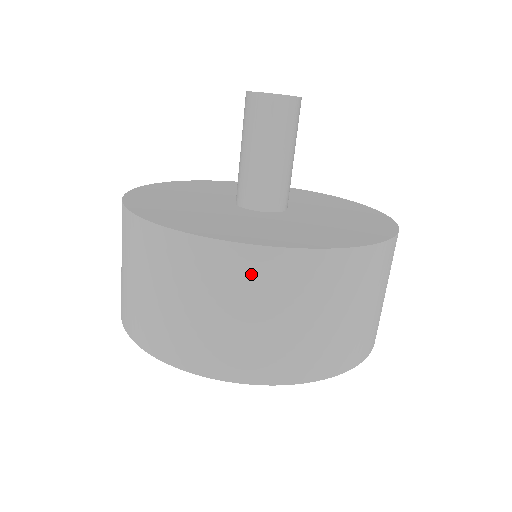
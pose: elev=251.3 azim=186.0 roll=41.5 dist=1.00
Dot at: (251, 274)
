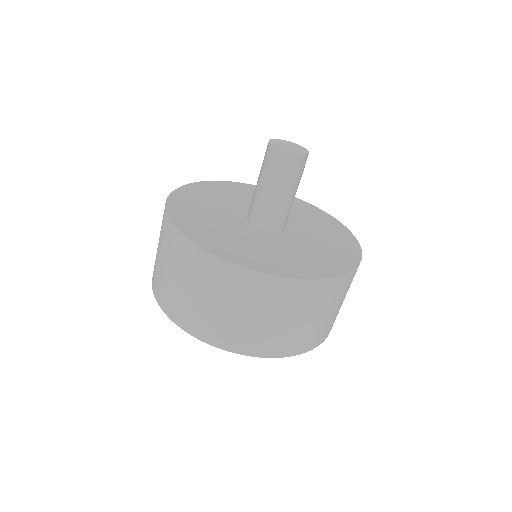
Dot at: (214, 274)
